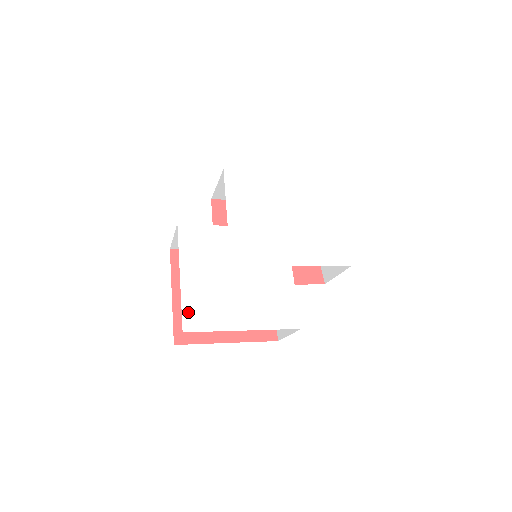
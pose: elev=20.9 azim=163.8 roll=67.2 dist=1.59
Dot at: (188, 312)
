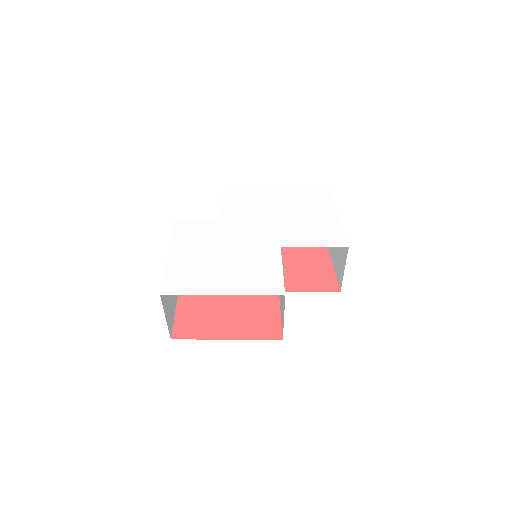
Dot at: (169, 280)
